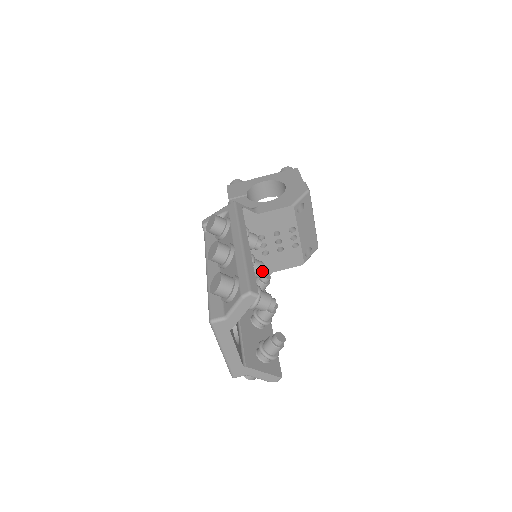
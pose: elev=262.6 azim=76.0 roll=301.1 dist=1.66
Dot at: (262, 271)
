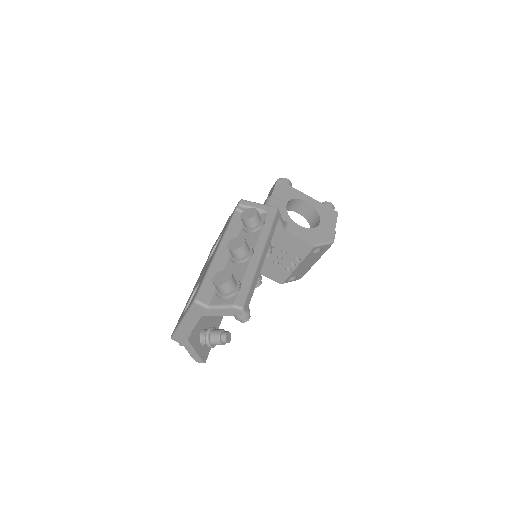
Dot at: (256, 284)
